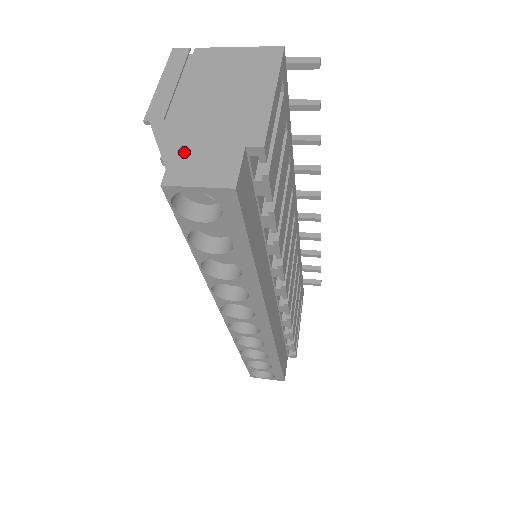
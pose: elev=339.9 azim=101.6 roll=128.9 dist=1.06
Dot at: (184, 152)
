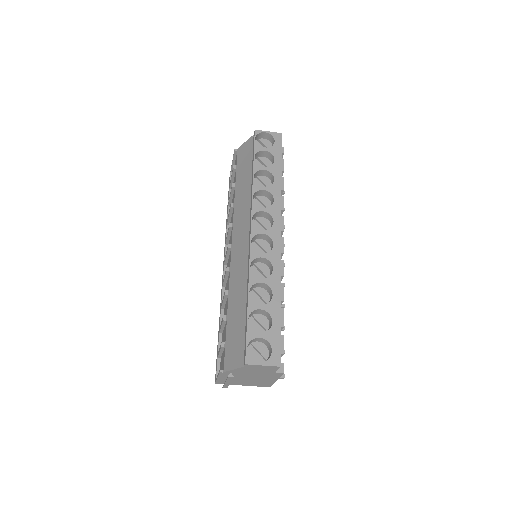
Dot at: occluded
